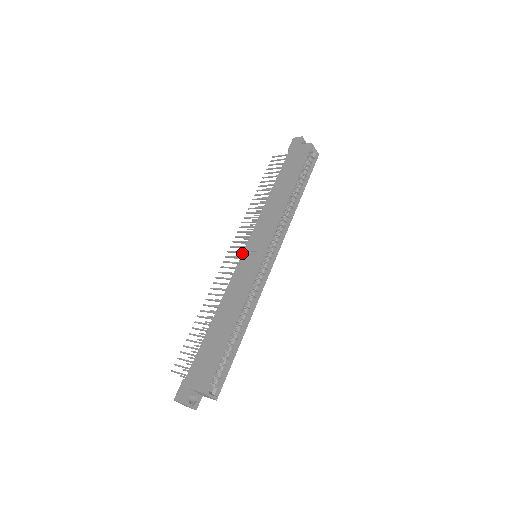
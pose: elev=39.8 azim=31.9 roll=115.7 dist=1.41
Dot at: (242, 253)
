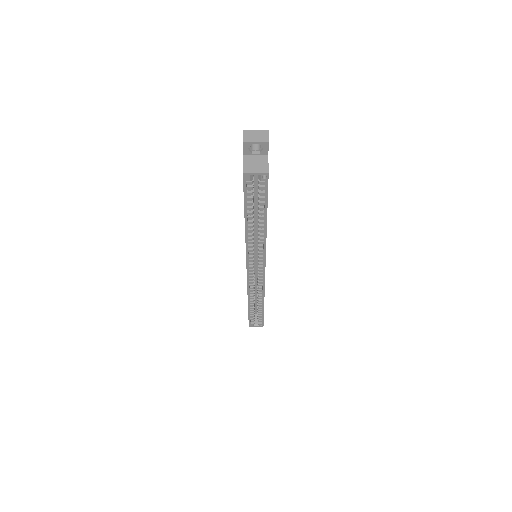
Dot at: occluded
